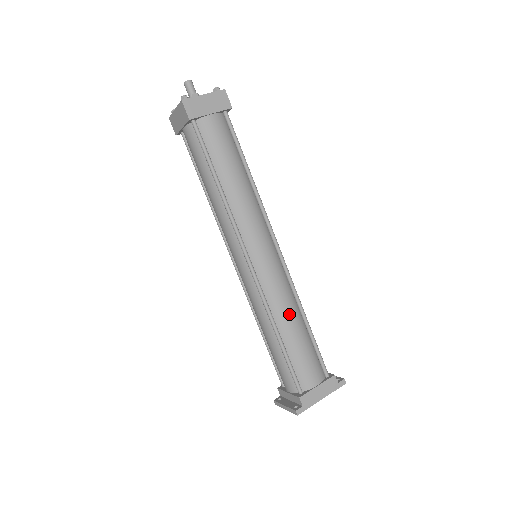
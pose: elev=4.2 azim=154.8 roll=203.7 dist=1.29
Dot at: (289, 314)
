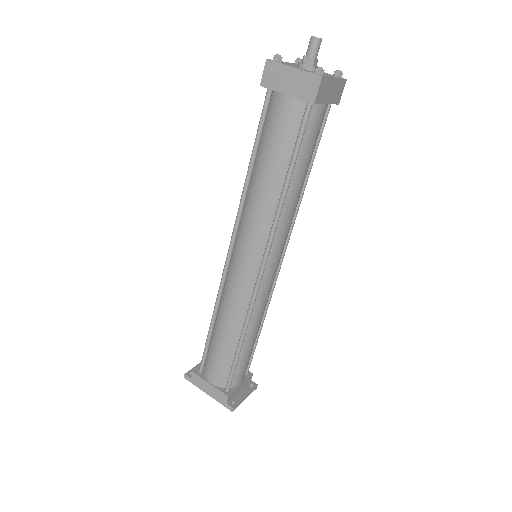
Dot at: (227, 321)
